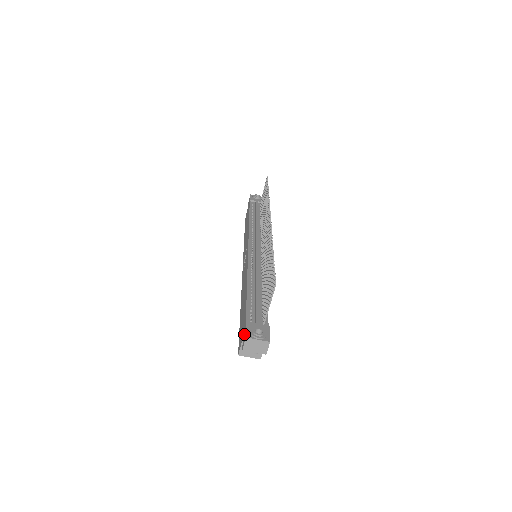
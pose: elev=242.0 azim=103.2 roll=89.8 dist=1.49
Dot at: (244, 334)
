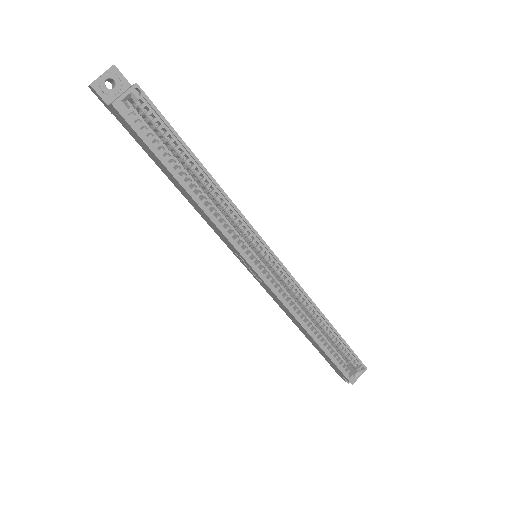
Dot at: (102, 102)
